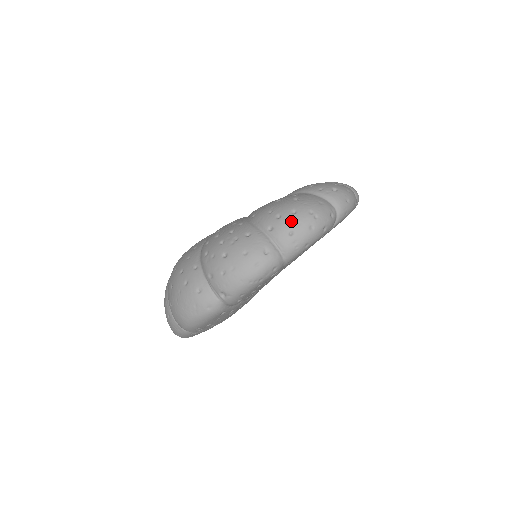
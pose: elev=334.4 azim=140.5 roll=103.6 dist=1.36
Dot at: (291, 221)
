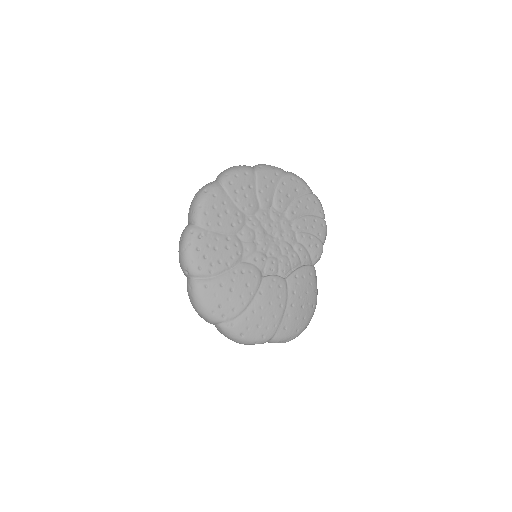
Dot at: occluded
